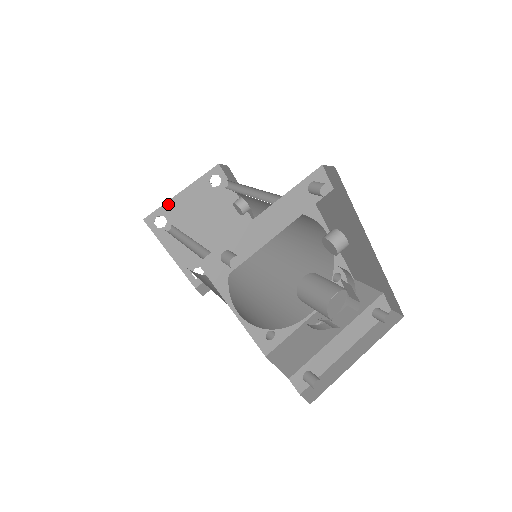
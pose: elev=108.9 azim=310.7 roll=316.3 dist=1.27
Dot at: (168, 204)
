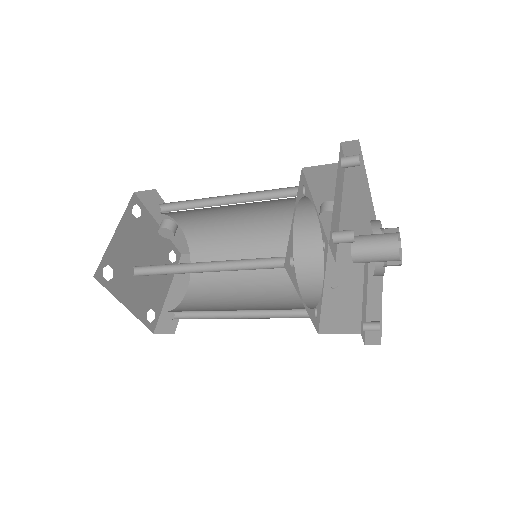
Dot at: (108, 250)
